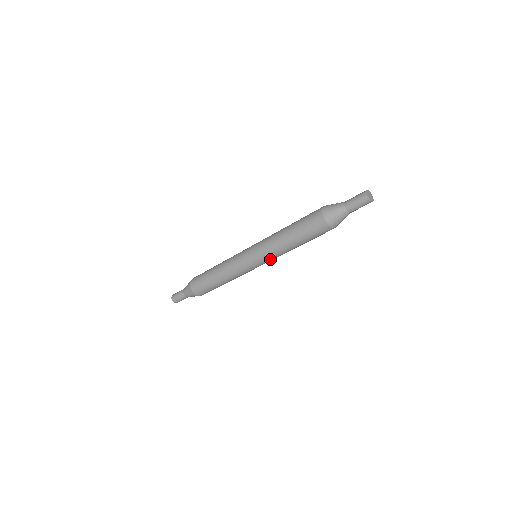
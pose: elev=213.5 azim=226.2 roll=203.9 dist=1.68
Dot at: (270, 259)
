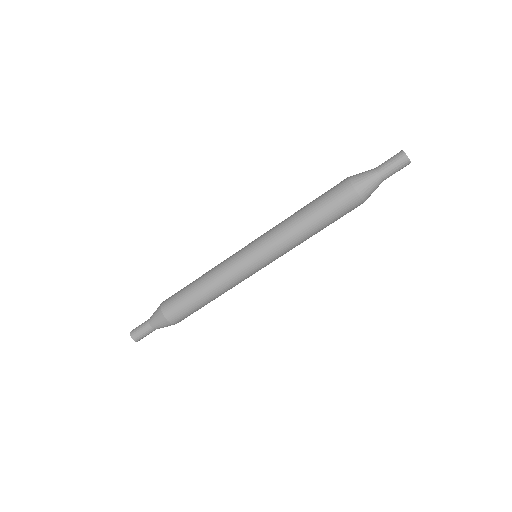
Dot at: (269, 243)
